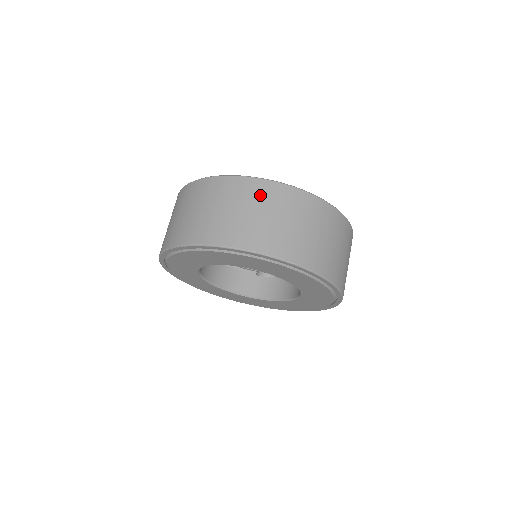
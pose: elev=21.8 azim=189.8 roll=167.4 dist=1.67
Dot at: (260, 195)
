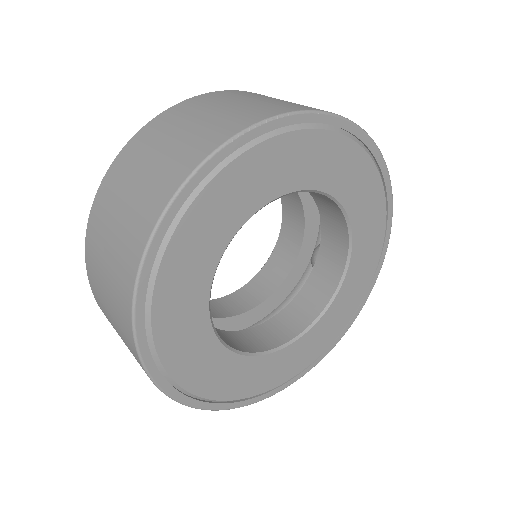
Dot at: occluded
